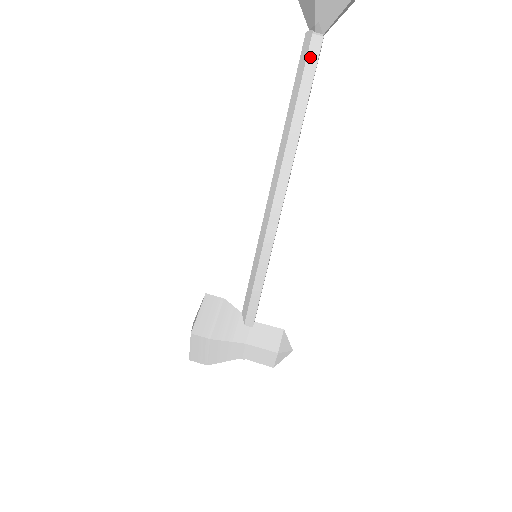
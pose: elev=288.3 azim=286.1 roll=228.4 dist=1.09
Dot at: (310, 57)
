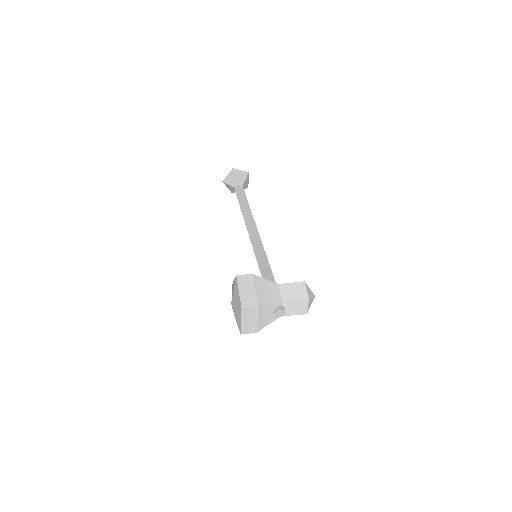
Dot at: (241, 190)
